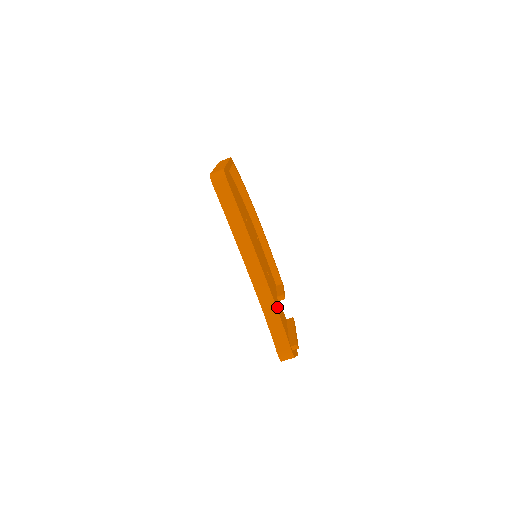
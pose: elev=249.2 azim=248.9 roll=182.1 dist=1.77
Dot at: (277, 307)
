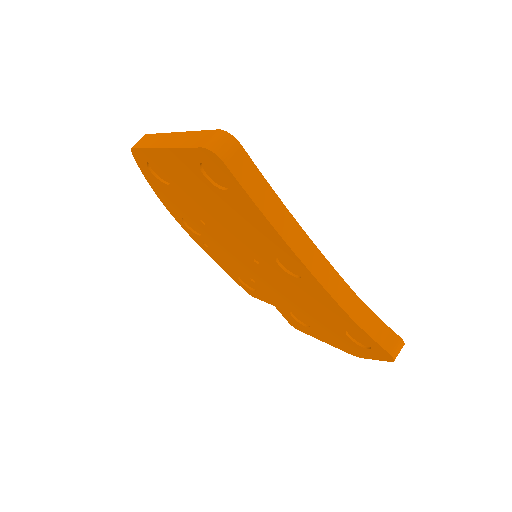
Dot at: occluded
